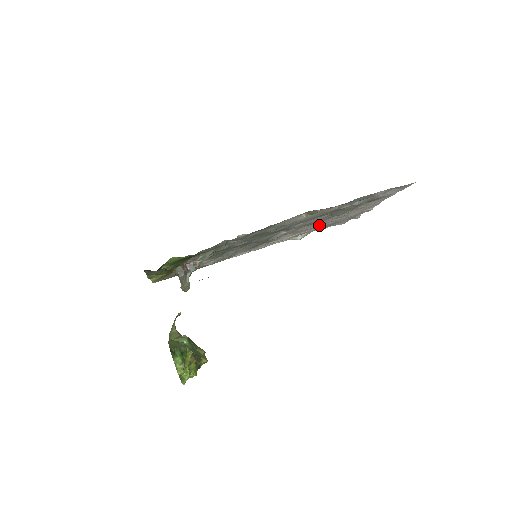
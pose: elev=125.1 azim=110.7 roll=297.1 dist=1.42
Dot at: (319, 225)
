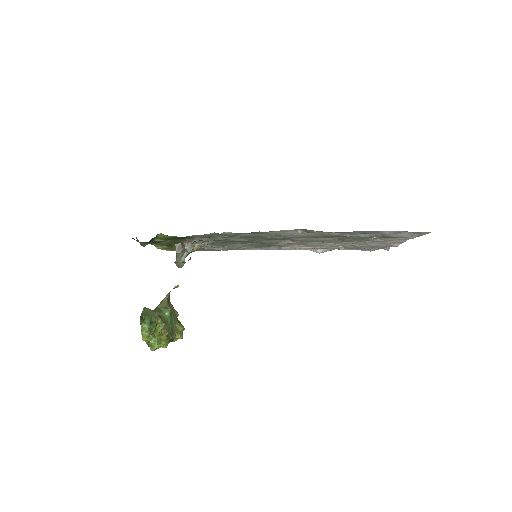
Dot at: (336, 245)
